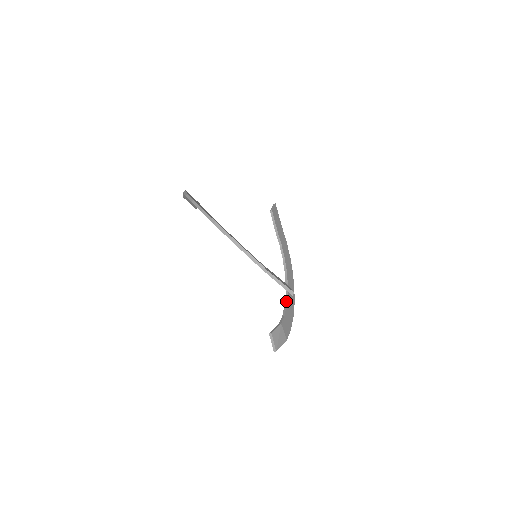
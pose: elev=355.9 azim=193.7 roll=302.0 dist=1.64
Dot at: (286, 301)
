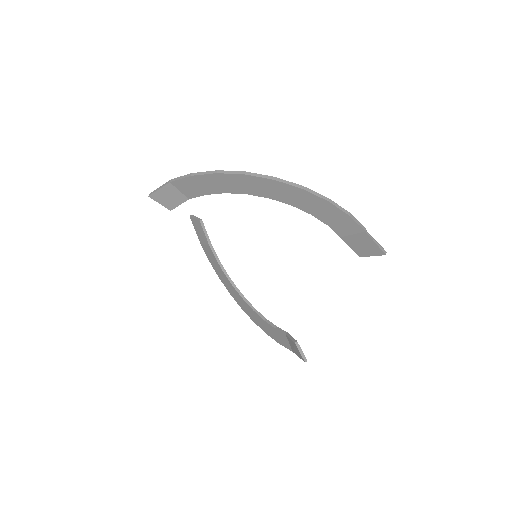
Dot at: (261, 315)
